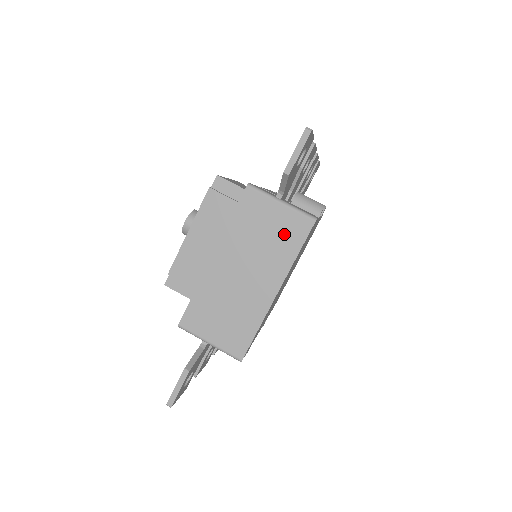
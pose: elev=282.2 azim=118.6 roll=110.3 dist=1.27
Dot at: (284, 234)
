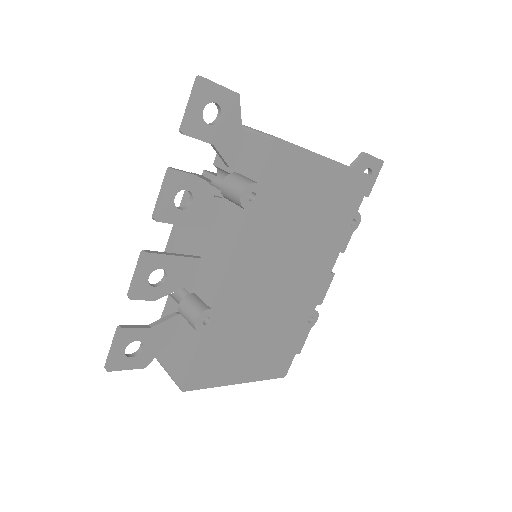
Dot at: occluded
